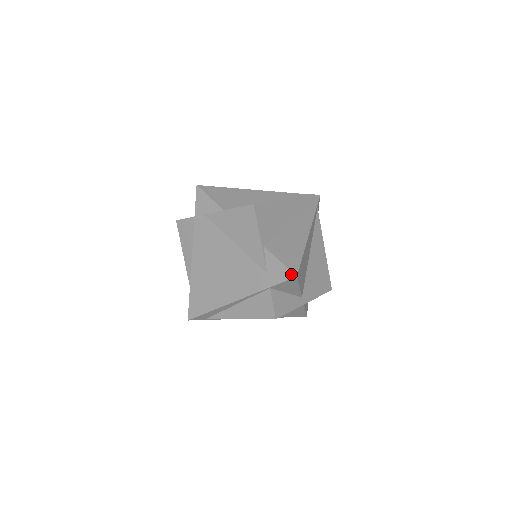
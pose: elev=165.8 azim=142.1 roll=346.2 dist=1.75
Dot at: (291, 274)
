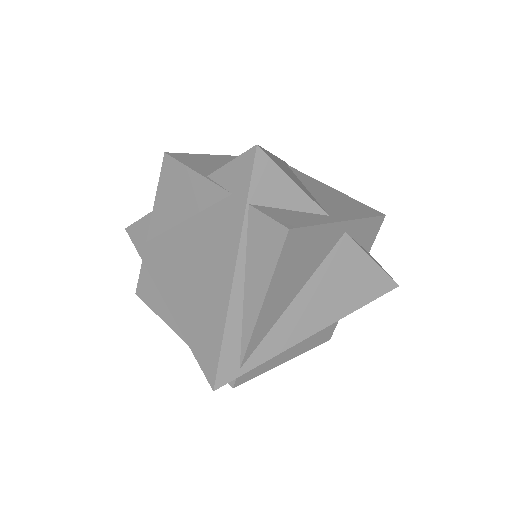
Dot at: (250, 152)
